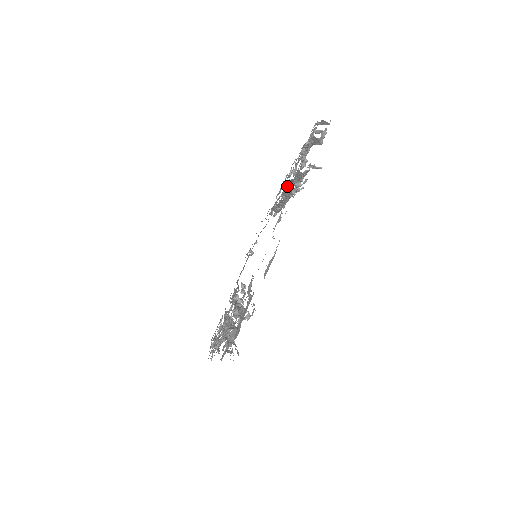
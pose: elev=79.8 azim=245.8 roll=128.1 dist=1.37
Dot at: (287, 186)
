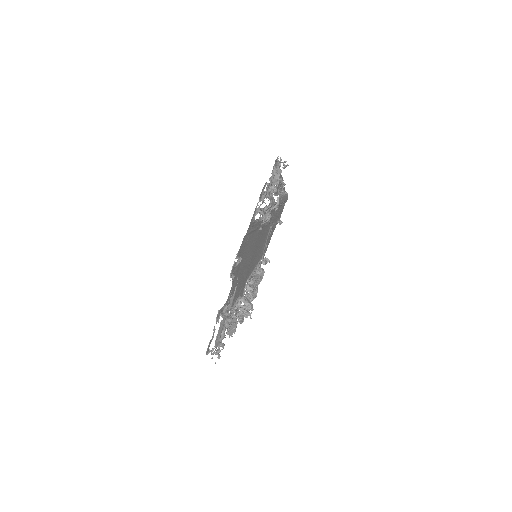
Dot at: (267, 206)
